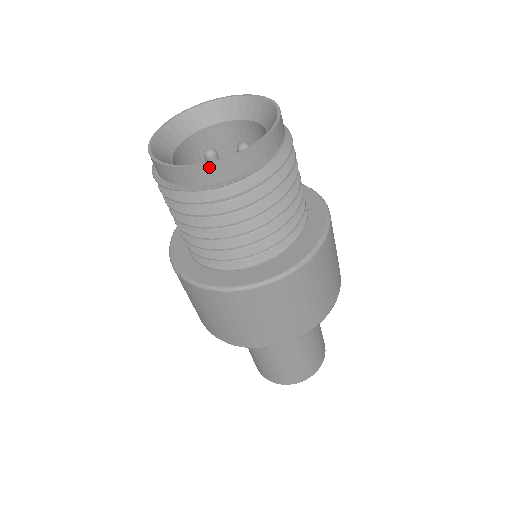
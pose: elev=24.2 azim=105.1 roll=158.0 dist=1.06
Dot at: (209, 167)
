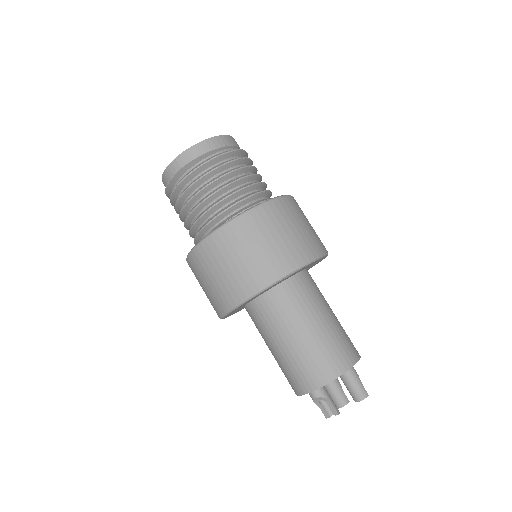
Dot at: (172, 164)
